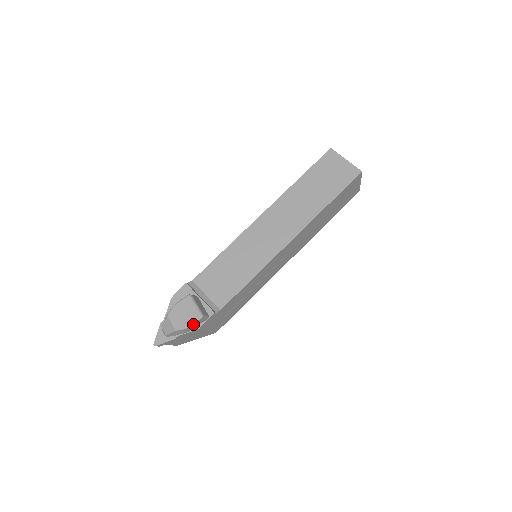
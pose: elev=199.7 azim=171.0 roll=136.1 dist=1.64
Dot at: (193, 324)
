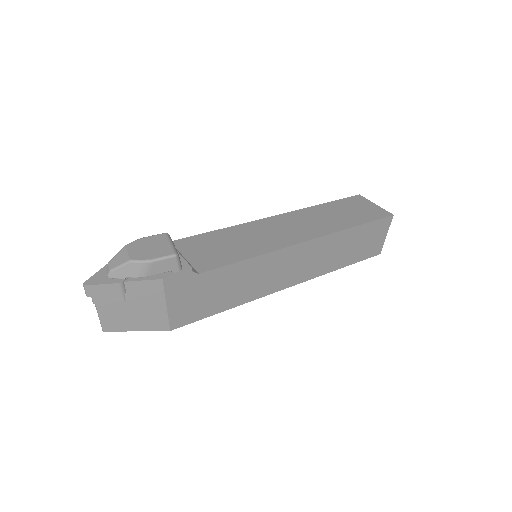
Dot at: (160, 260)
